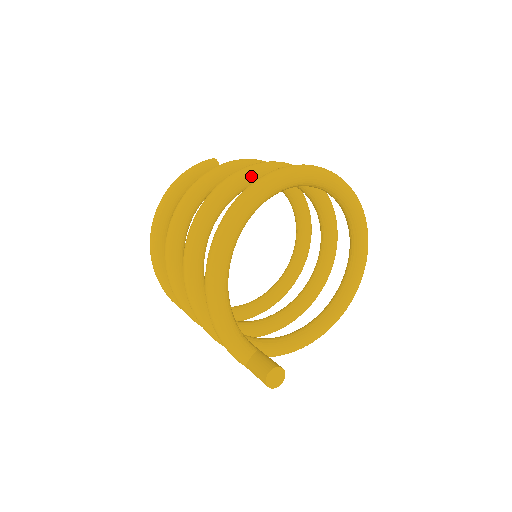
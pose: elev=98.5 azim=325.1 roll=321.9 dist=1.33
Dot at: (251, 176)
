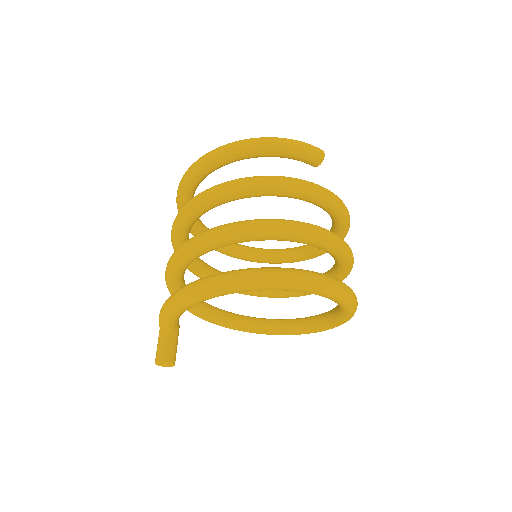
Dot at: (312, 242)
